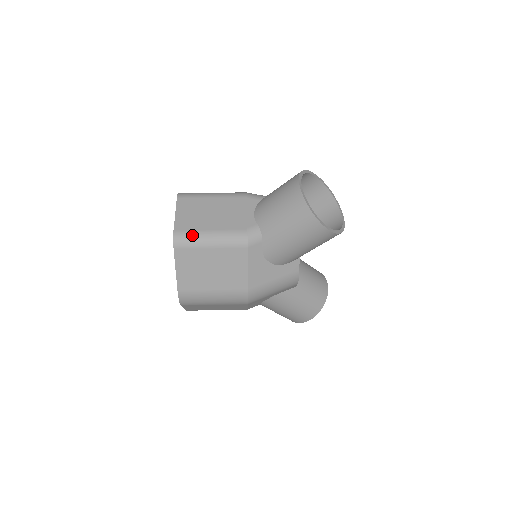
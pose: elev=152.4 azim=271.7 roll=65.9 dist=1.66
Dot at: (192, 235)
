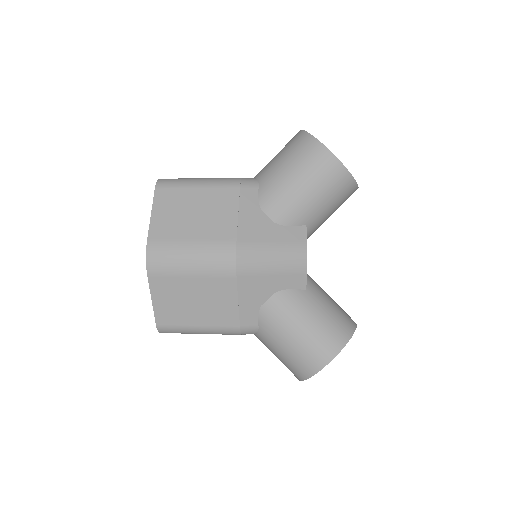
Dot at: (179, 179)
